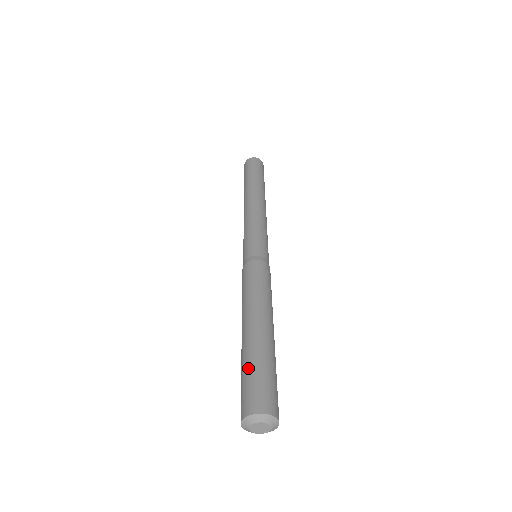
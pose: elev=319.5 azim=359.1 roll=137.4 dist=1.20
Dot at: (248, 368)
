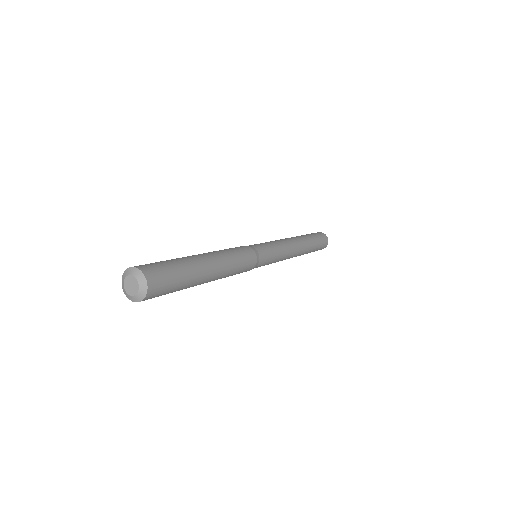
Dot at: occluded
